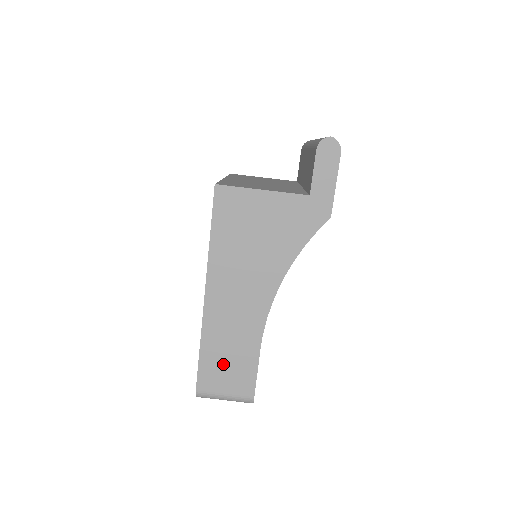
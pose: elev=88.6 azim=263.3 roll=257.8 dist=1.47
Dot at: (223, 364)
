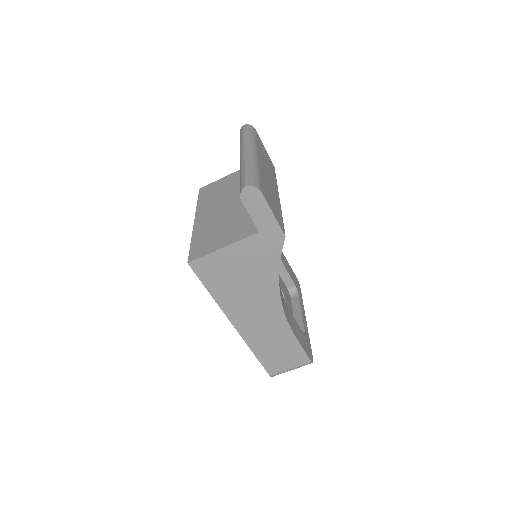
Dot at: (276, 354)
